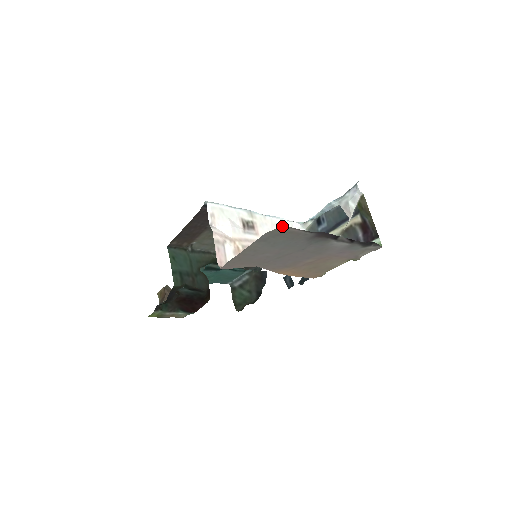
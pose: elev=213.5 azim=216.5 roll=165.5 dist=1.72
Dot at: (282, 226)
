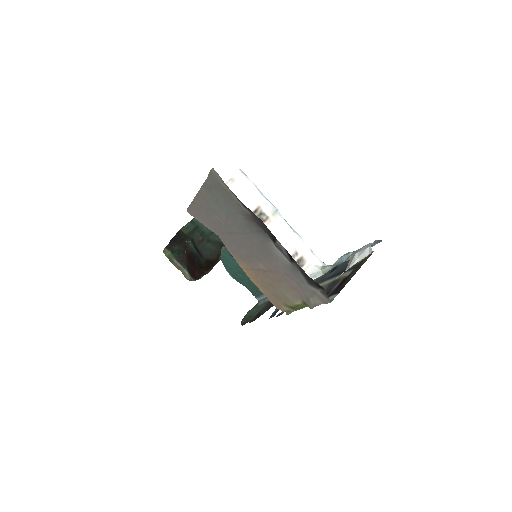
Dot at: (216, 173)
